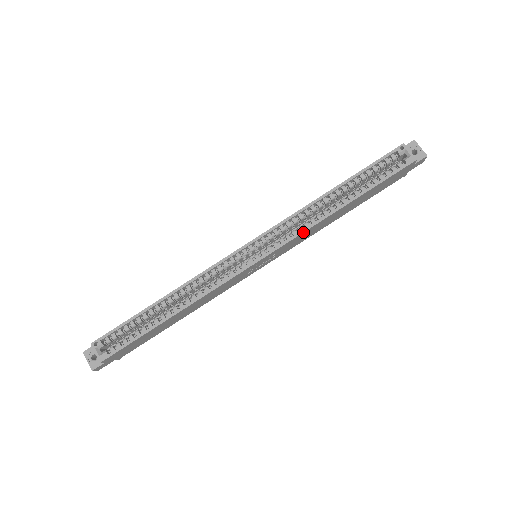
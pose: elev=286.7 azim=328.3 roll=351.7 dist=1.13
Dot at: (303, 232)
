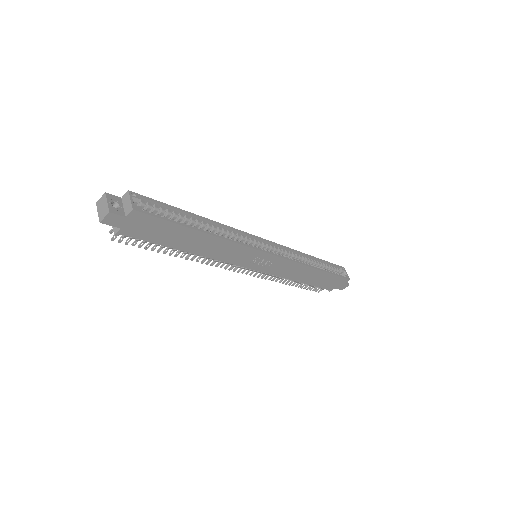
Dot at: (297, 262)
